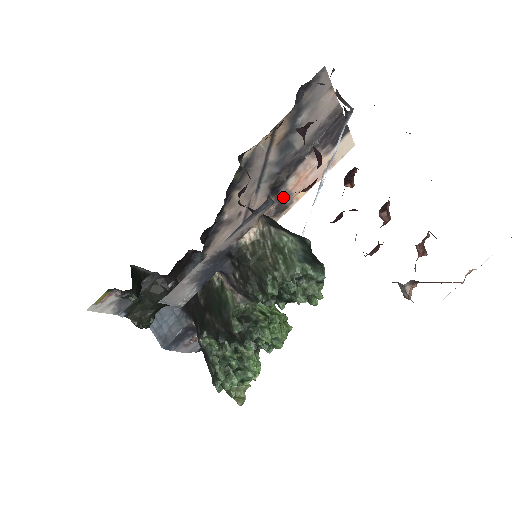
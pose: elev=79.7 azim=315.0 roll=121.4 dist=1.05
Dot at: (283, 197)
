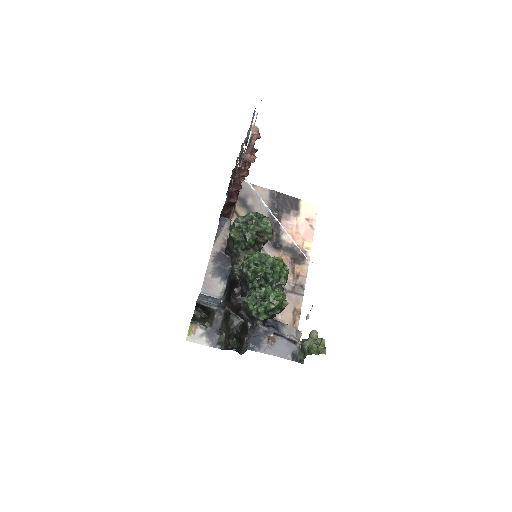
Dot at: (291, 249)
